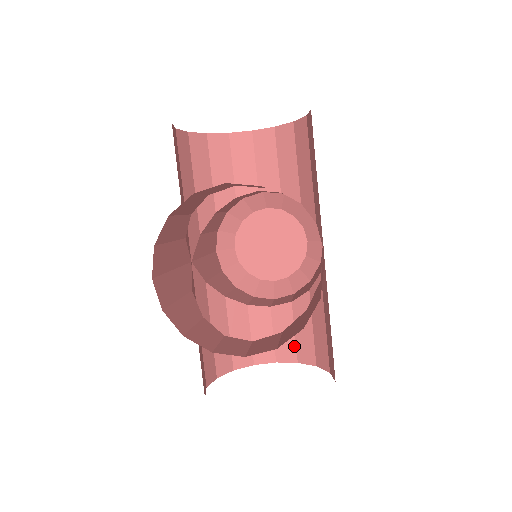
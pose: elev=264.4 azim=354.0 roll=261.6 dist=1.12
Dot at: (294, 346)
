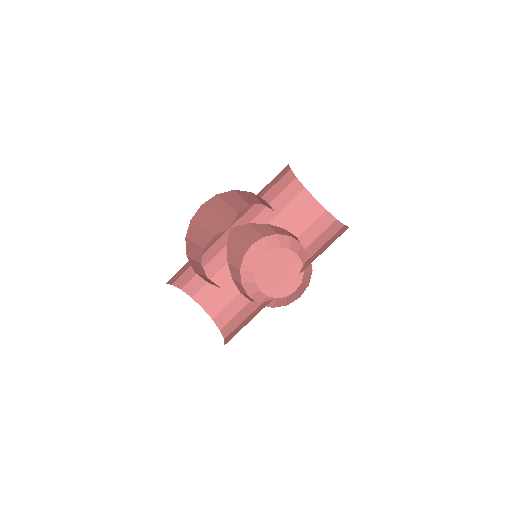
Dot at: (227, 321)
